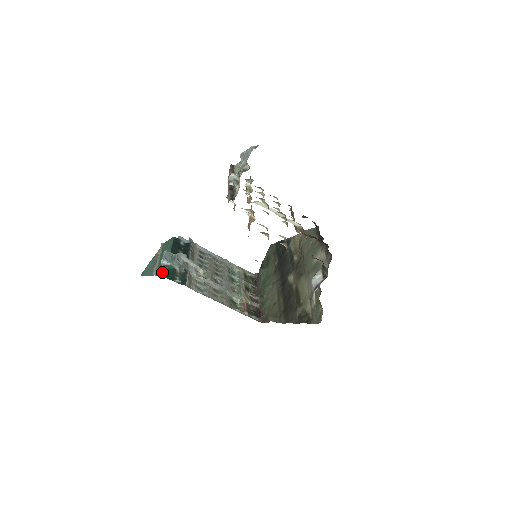
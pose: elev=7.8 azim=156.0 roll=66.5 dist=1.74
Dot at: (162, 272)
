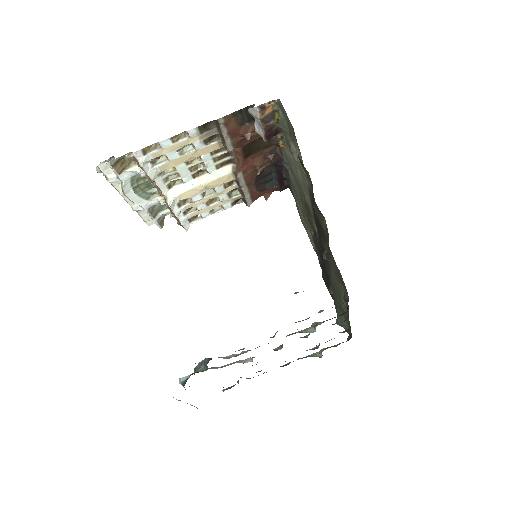
Dot at: occluded
